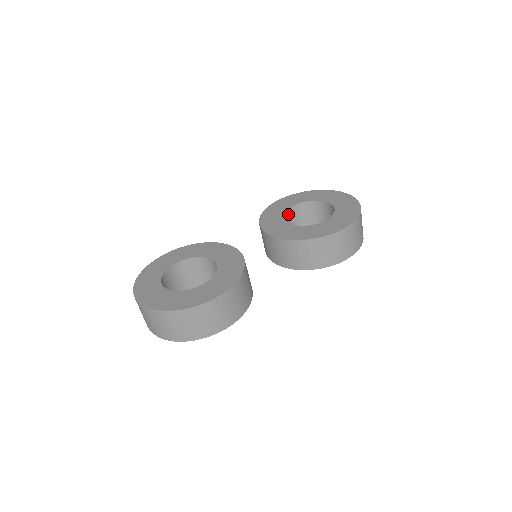
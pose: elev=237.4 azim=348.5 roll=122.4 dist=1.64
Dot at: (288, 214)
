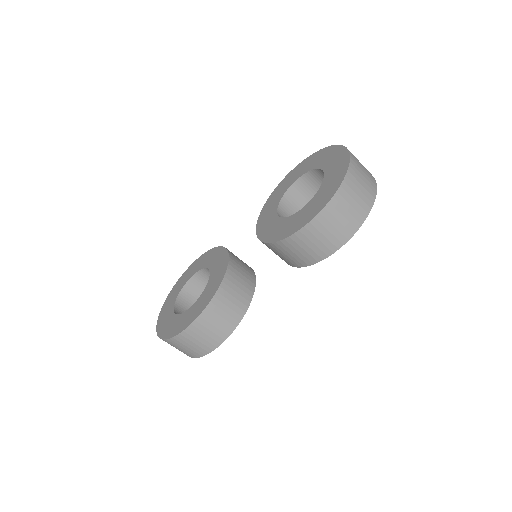
Dot at: (292, 192)
